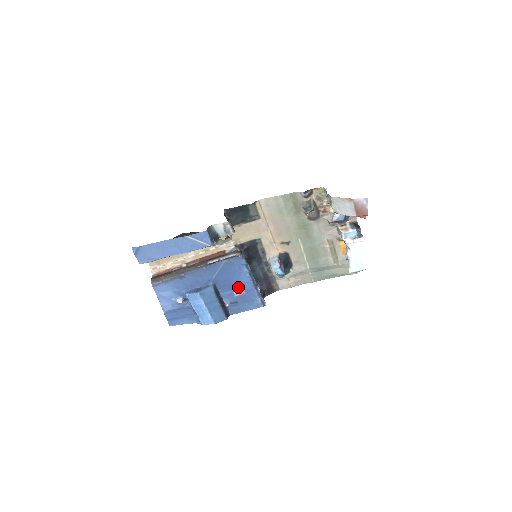
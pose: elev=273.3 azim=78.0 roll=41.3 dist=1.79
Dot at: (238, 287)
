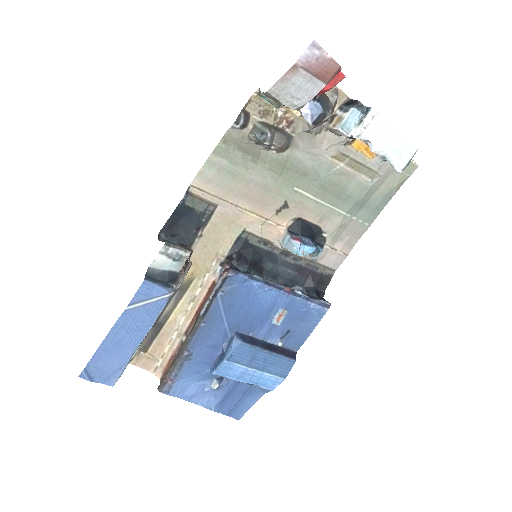
Dot at: (271, 312)
